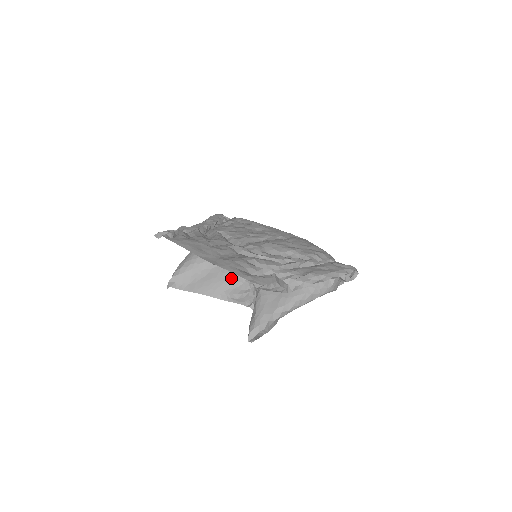
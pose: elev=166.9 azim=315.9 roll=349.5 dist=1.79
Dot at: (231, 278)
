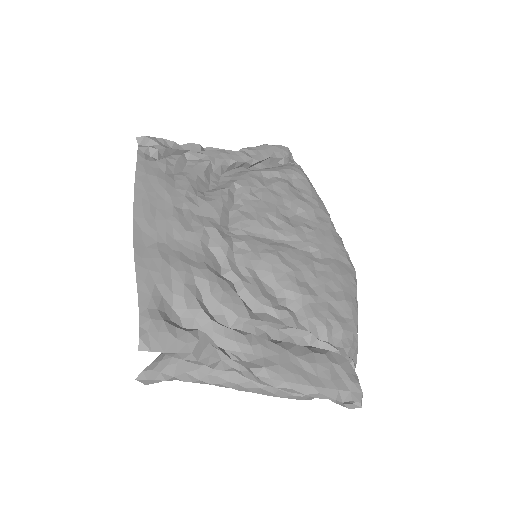
Dot at: occluded
